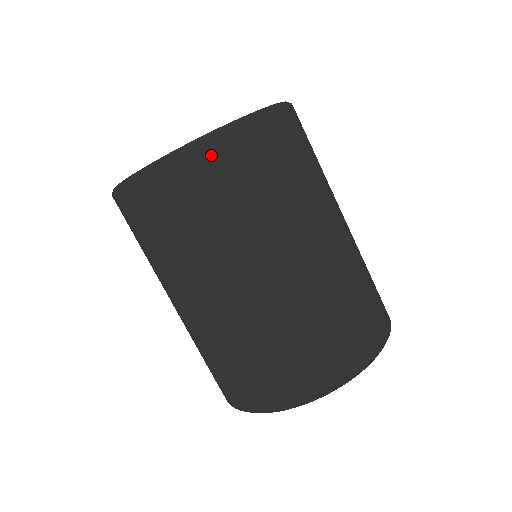
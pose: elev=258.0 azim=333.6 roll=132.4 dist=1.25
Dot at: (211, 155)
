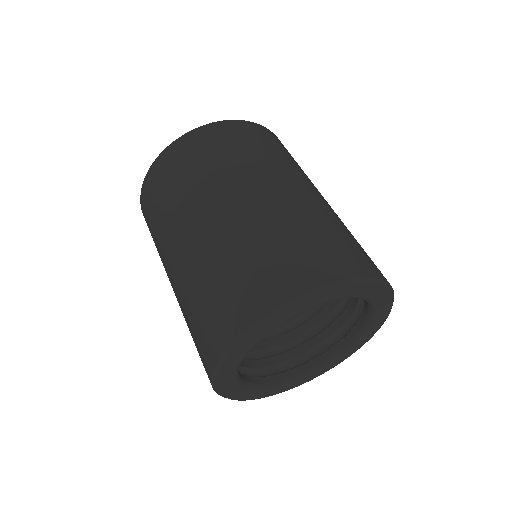
Dot at: (161, 164)
